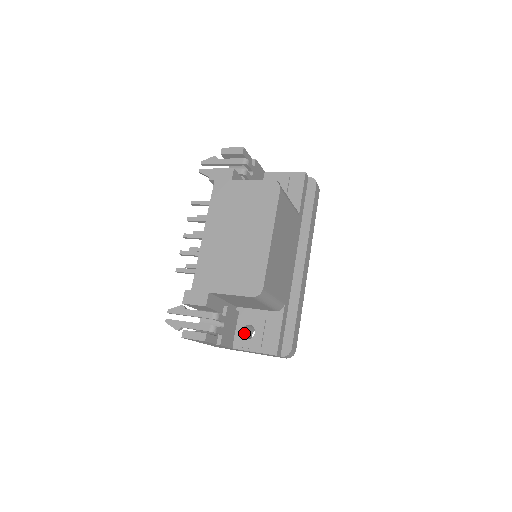
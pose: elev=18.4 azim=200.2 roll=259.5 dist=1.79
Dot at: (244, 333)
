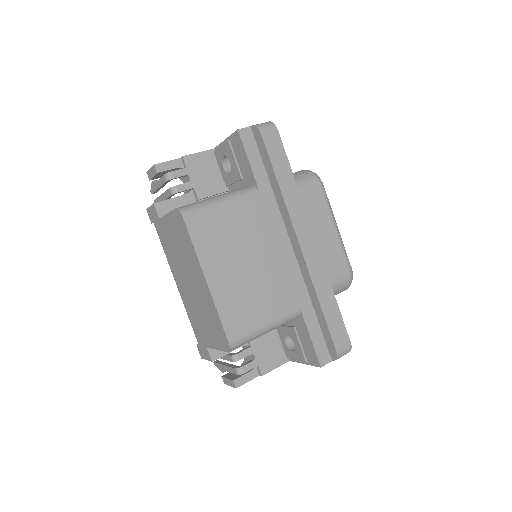
Dot at: occluded
